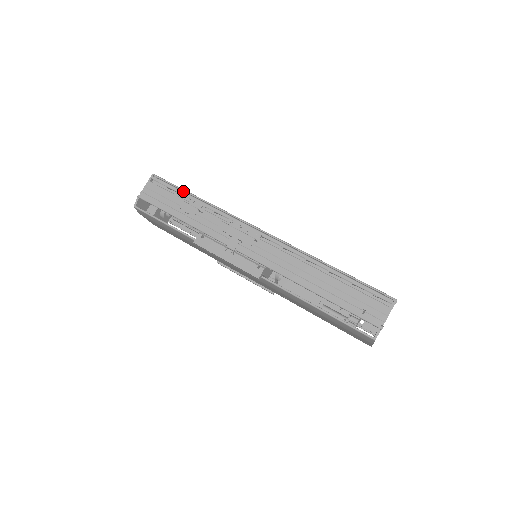
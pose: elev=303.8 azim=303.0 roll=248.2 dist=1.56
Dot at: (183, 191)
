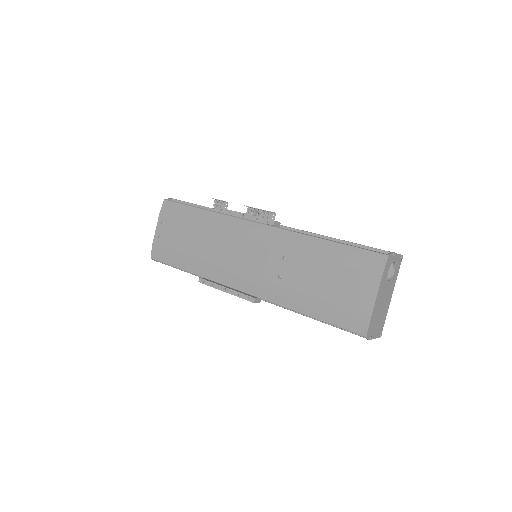
Dot at: occluded
